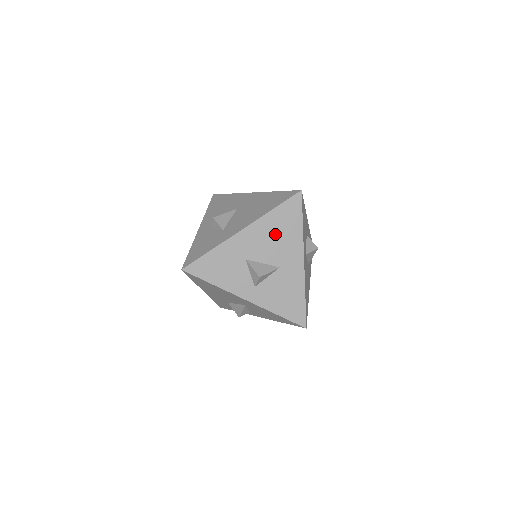
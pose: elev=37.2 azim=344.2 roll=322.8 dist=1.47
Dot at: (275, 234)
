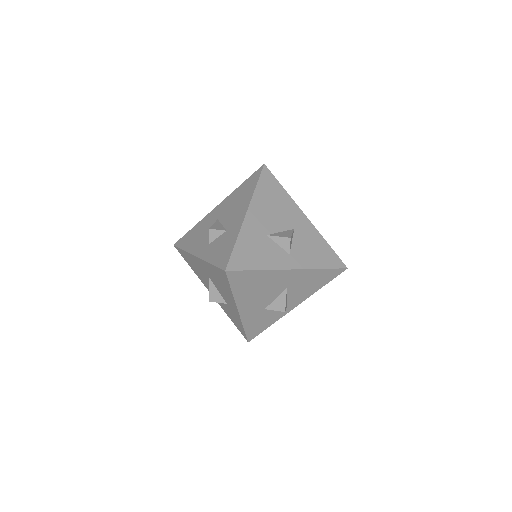
Dot at: (272, 205)
